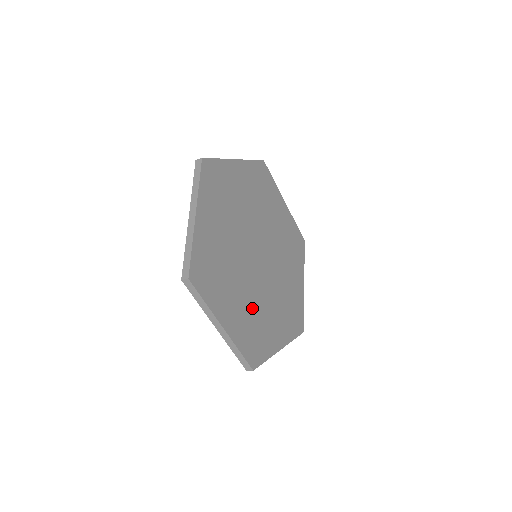
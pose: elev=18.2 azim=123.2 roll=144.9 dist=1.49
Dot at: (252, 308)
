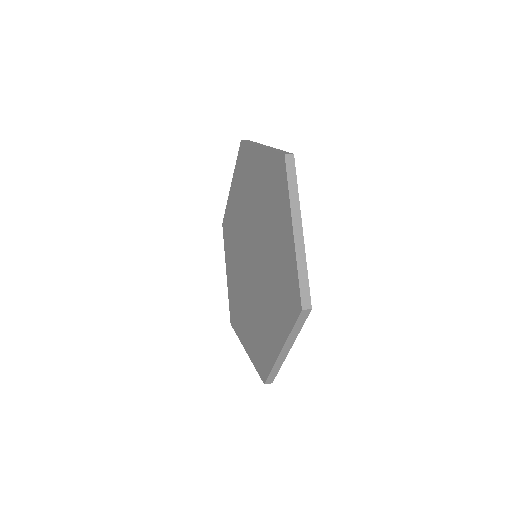
Dot at: occluded
